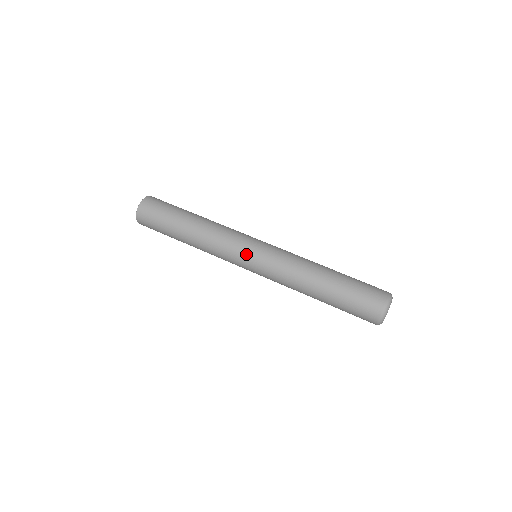
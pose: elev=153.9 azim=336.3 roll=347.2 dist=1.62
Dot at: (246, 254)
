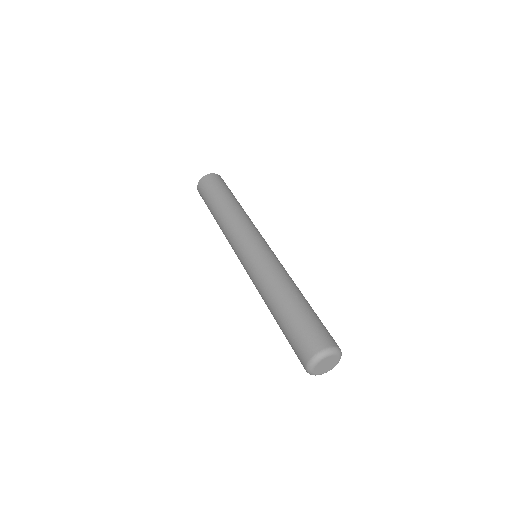
Dot at: (242, 248)
